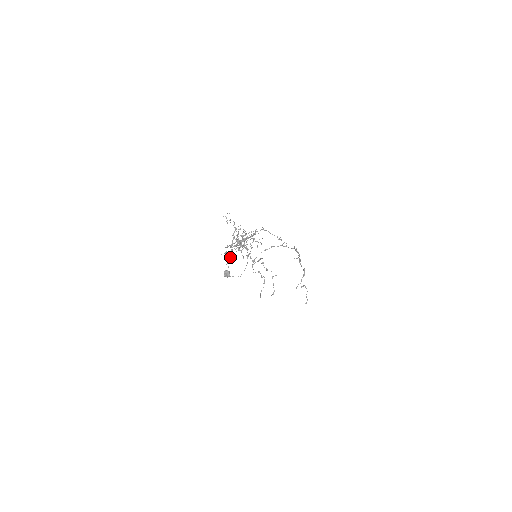
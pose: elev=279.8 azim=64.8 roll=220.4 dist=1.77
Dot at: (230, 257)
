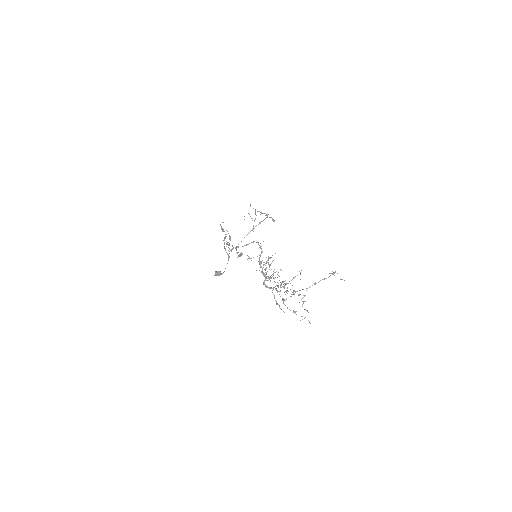
Dot at: (274, 297)
